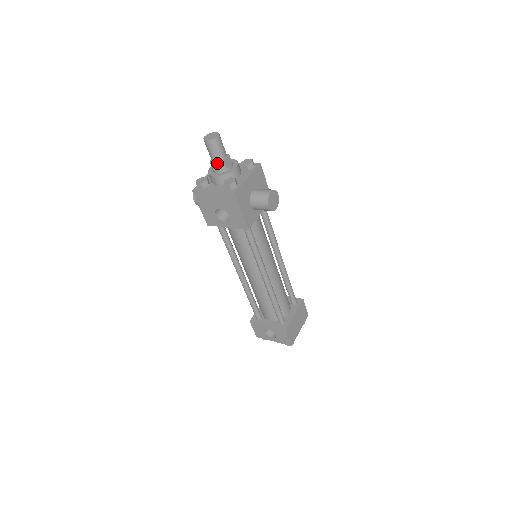
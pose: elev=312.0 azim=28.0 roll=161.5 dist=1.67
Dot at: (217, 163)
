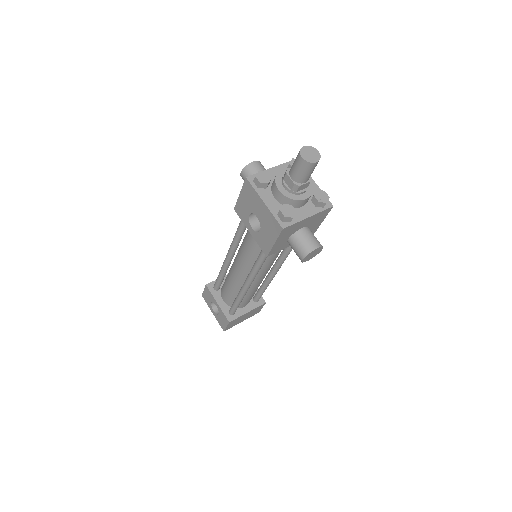
Dot at: (292, 181)
